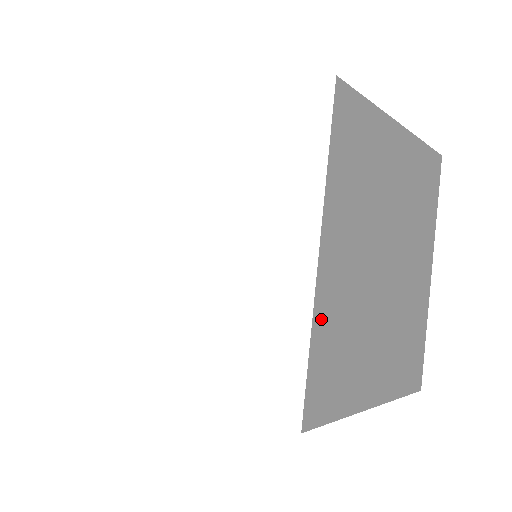
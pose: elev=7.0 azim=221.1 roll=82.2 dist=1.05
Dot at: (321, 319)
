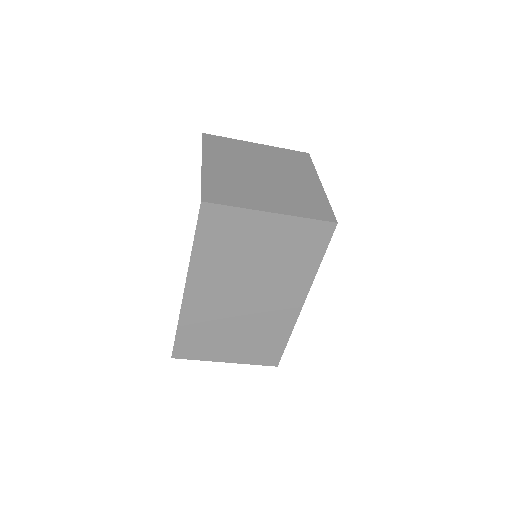
Dot at: (208, 177)
